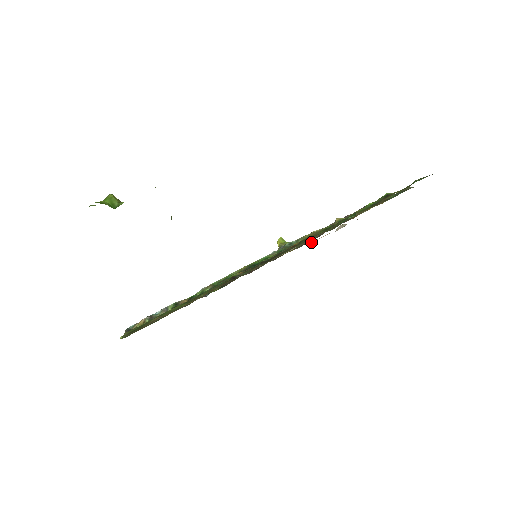
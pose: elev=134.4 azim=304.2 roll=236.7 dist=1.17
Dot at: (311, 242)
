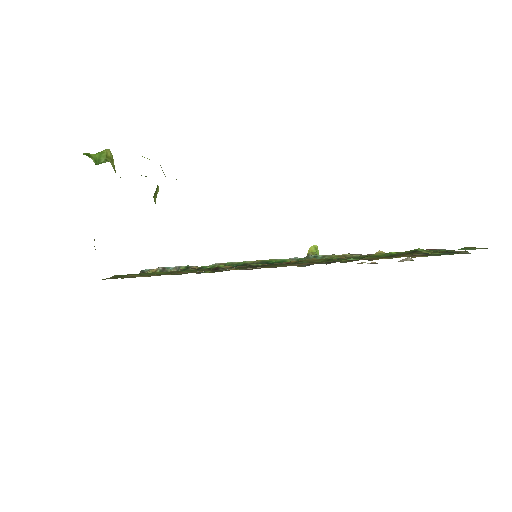
Dot at: occluded
